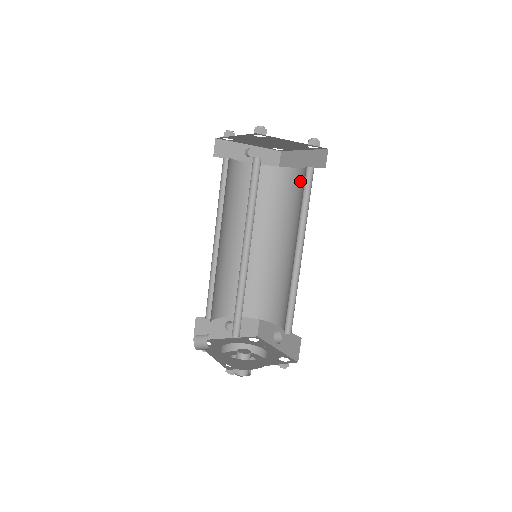
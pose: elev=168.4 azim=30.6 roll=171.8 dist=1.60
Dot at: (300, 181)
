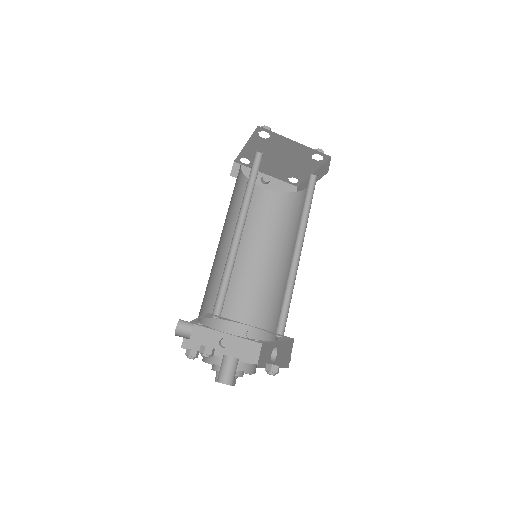
Dot at: occluded
